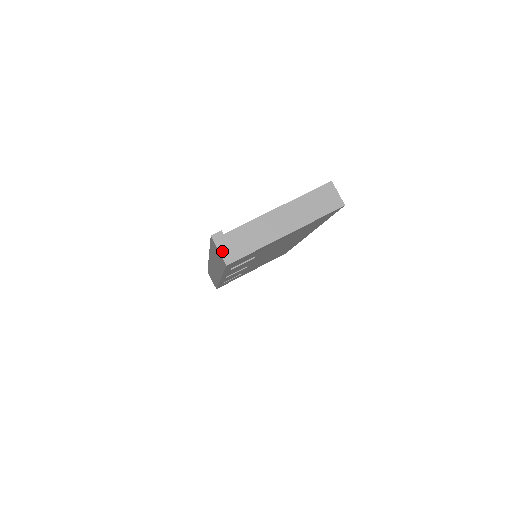
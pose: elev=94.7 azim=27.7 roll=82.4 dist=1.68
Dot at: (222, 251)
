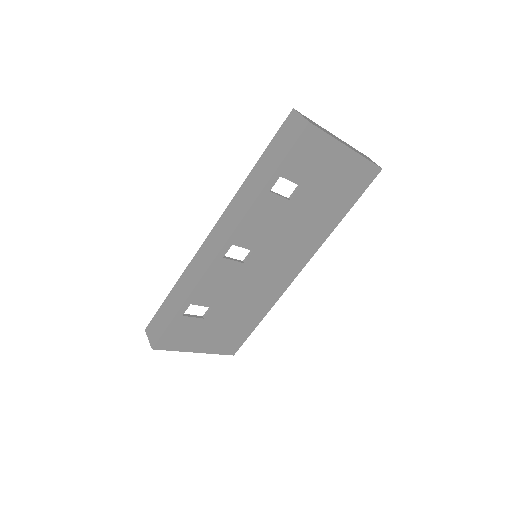
Dot at: (304, 117)
